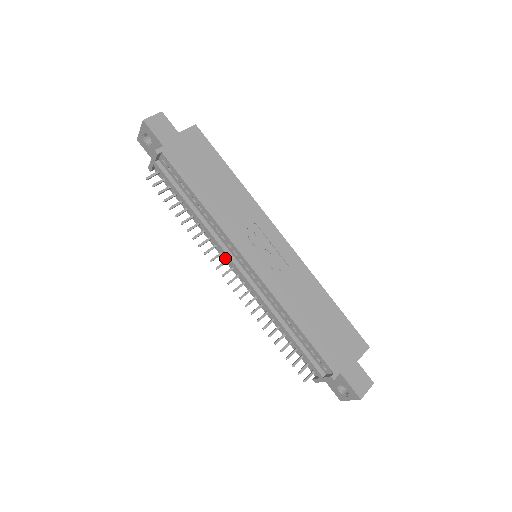
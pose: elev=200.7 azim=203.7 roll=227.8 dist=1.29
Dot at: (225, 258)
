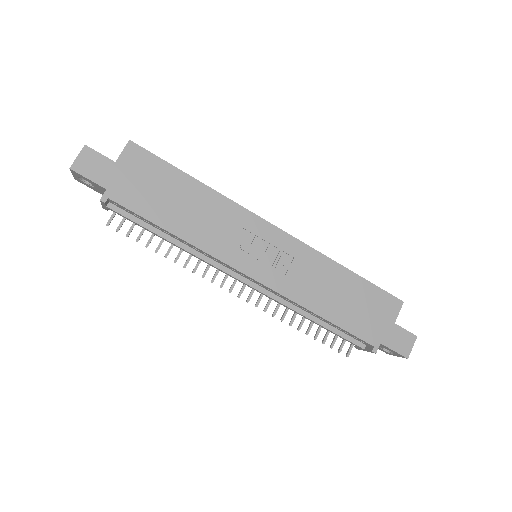
Dot at: occluded
